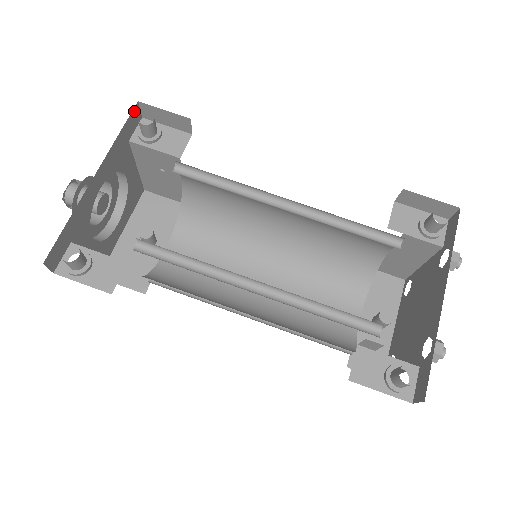
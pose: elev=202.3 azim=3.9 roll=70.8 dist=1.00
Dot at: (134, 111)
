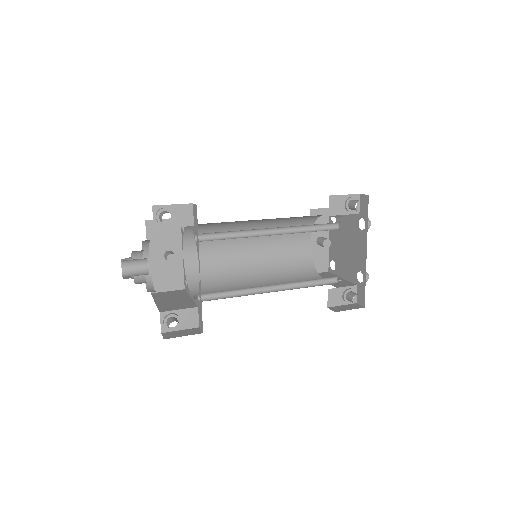
Dot at: occluded
